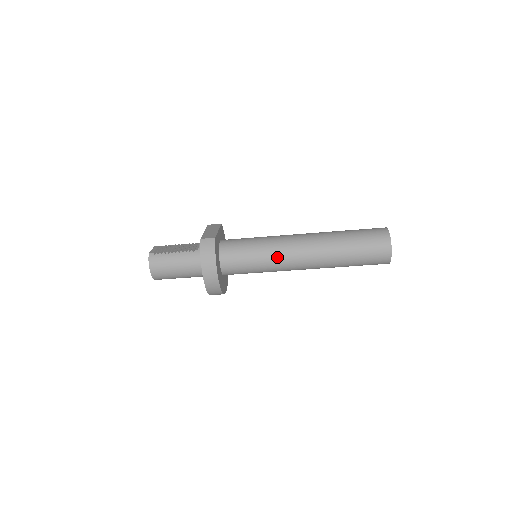
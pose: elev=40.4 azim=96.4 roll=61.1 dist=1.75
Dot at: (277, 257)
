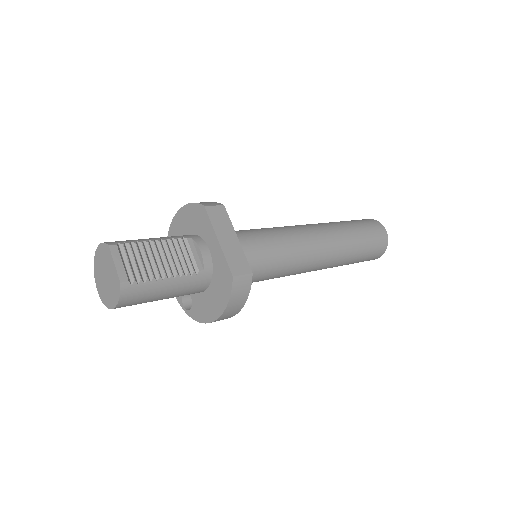
Dot at: (292, 272)
